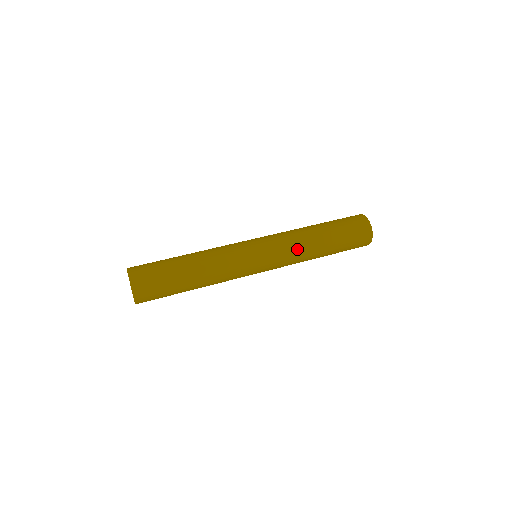
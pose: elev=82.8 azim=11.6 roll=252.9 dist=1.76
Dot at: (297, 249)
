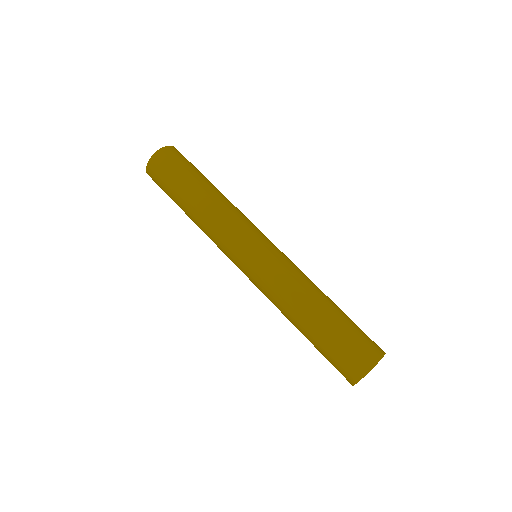
Dot at: (277, 295)
